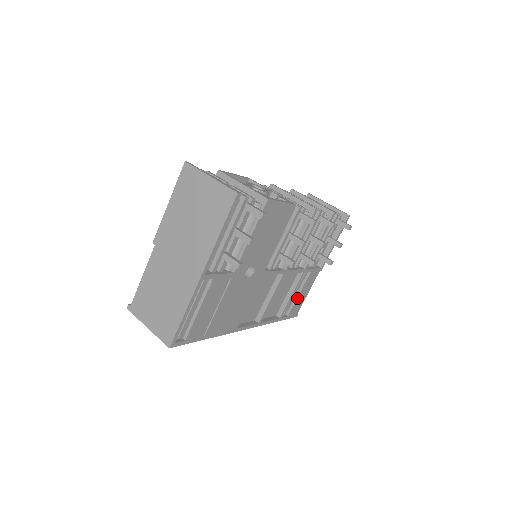
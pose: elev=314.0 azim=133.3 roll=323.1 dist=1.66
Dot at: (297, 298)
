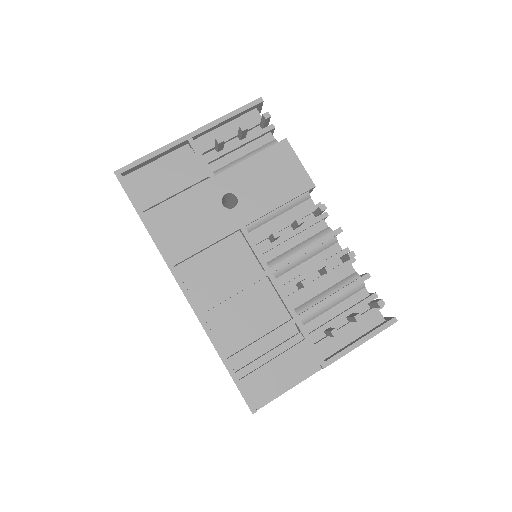
Dot at: (268, 363)
